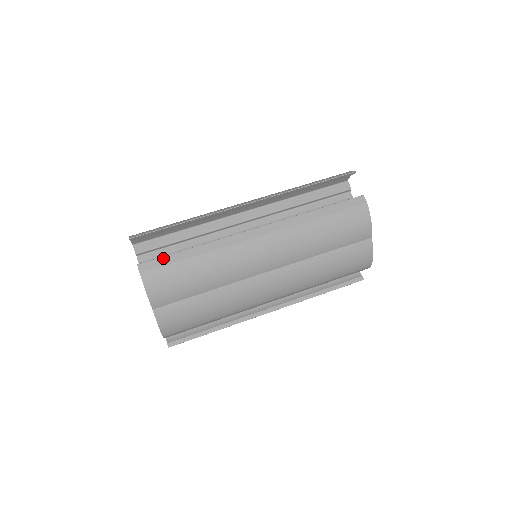
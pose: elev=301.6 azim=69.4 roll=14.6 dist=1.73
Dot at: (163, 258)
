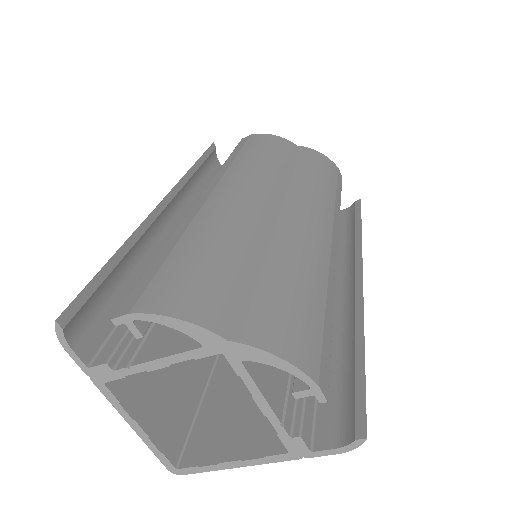
Dot at: (139, 283)
